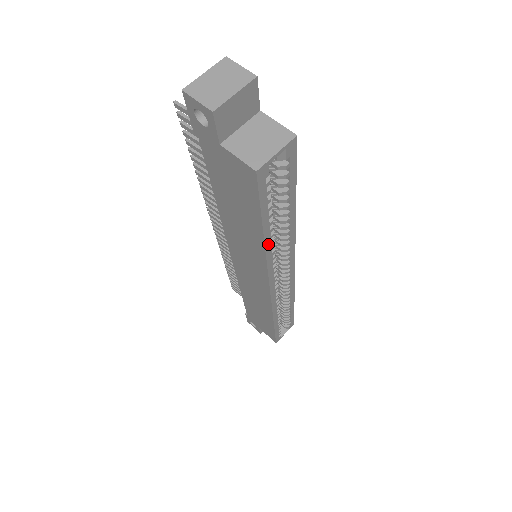
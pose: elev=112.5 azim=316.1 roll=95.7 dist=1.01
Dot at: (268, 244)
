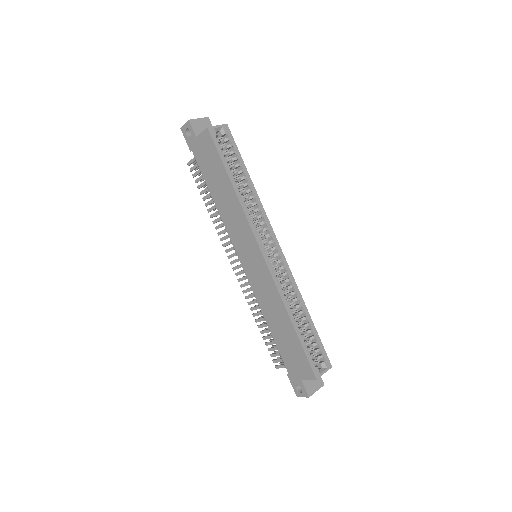
Dot at: (237, 192)
